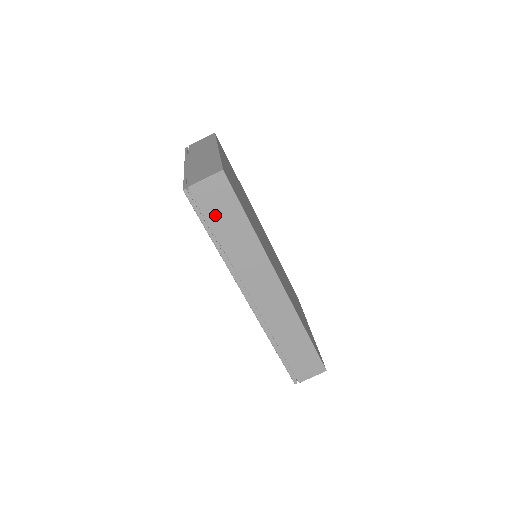
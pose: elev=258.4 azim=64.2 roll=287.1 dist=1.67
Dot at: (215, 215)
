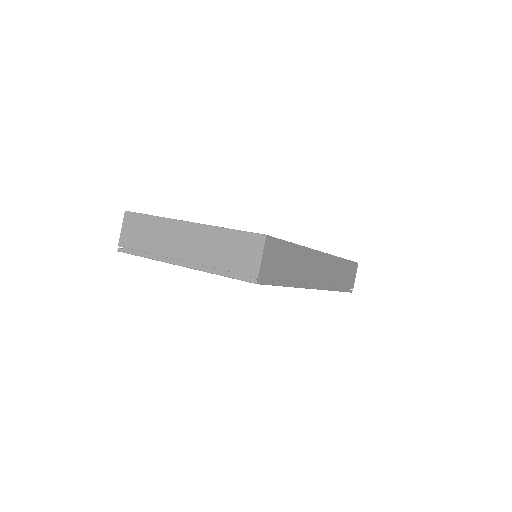
Dot at: (278, 269)
